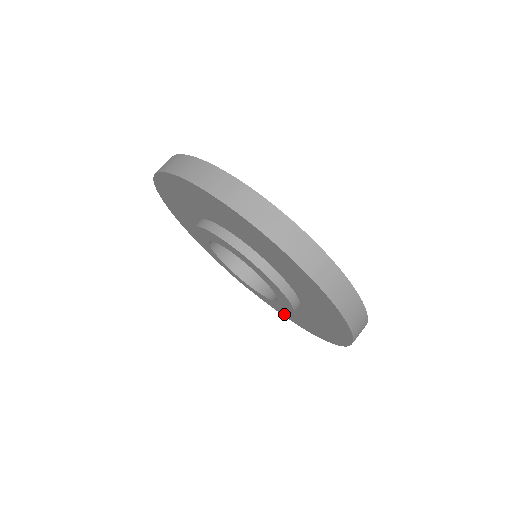
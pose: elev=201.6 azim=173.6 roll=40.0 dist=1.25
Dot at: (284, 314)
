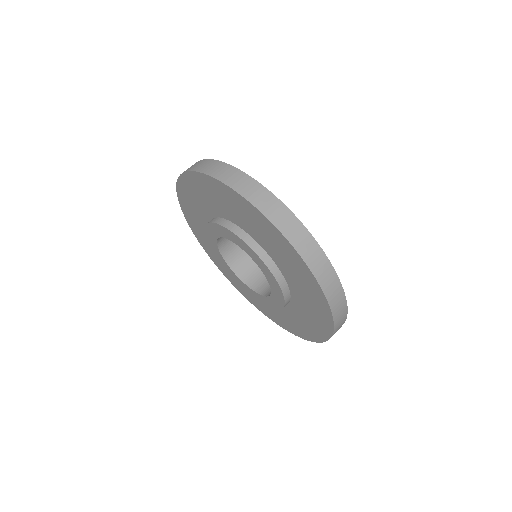
Dot at: (266, 313)
